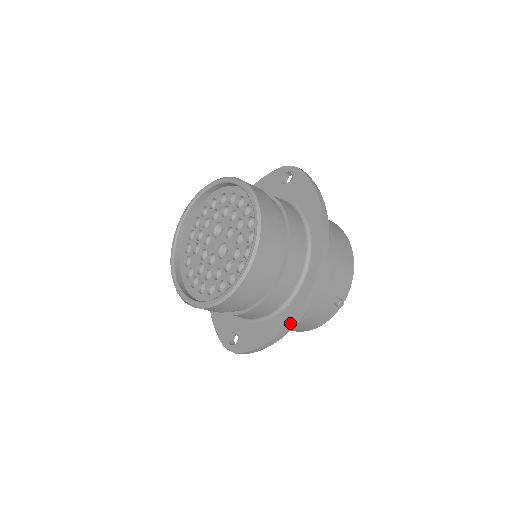
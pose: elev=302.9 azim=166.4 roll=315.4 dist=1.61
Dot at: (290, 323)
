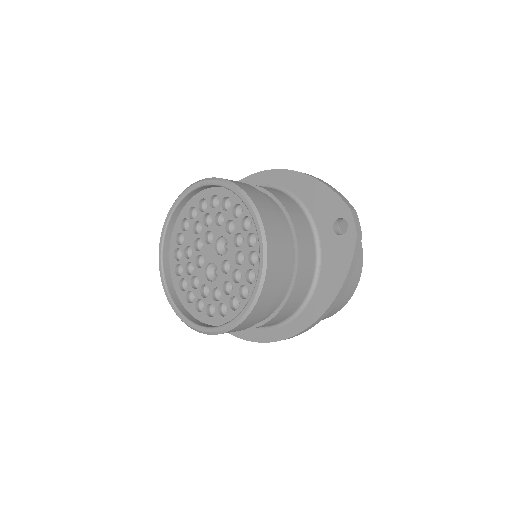
Dot at: (236, 336)
